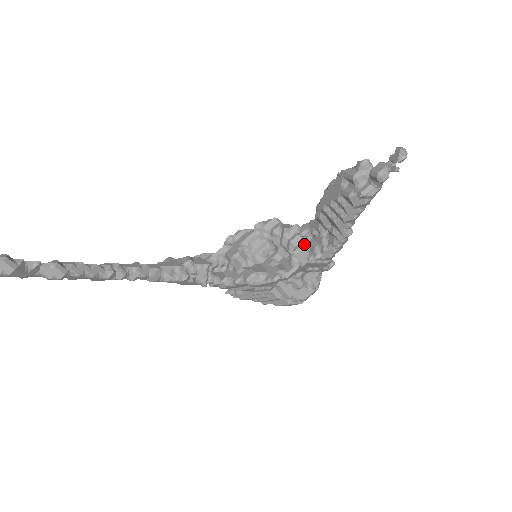
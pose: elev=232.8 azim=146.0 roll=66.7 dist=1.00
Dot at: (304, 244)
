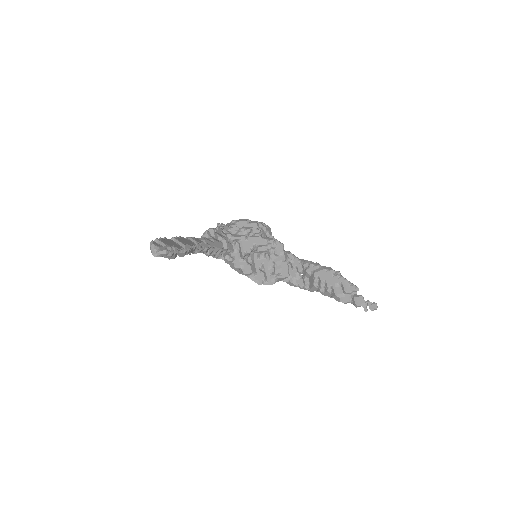
Dot at: (287, 275)
